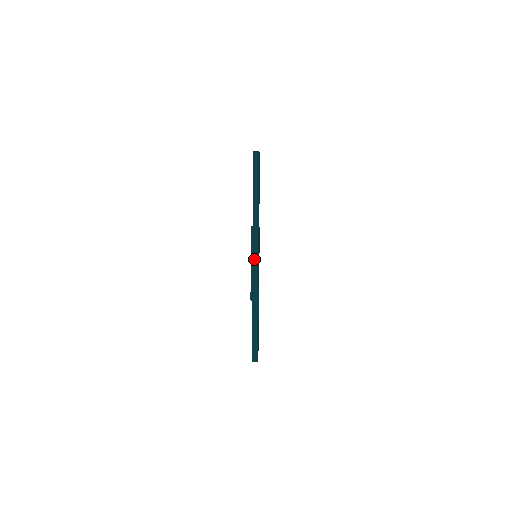
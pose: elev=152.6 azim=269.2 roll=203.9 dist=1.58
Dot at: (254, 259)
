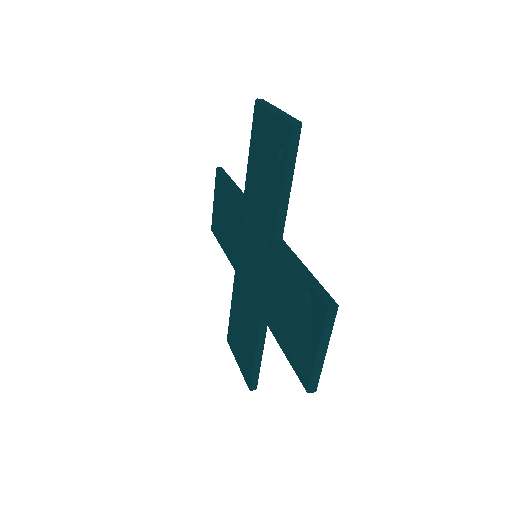
Dot at: (274, 108)
